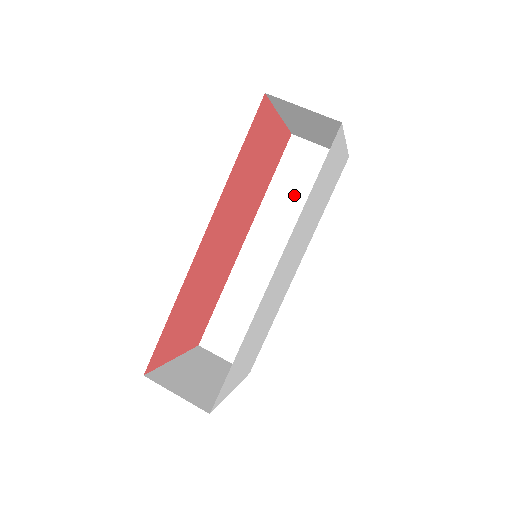
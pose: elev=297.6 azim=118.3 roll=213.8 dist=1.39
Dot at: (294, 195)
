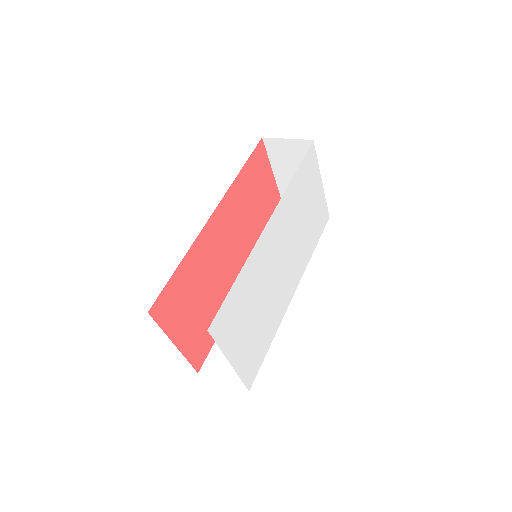
Dot at: occluded
